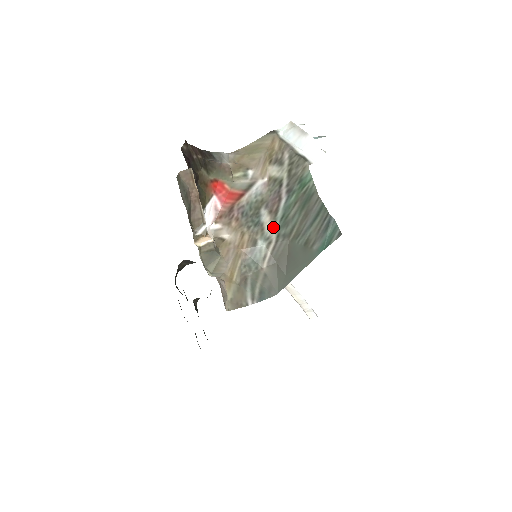
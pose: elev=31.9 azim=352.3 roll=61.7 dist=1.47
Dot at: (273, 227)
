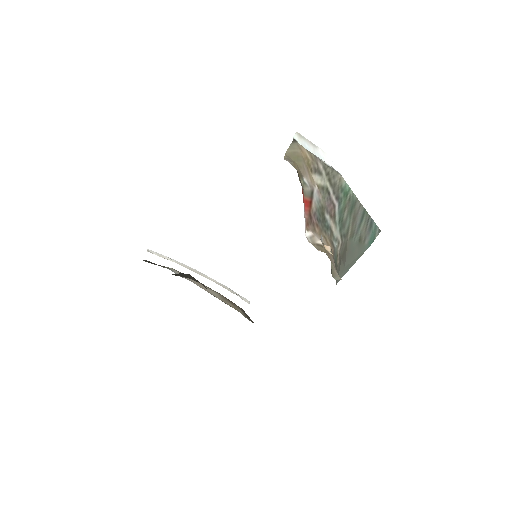
Dot at: (337, 229)
